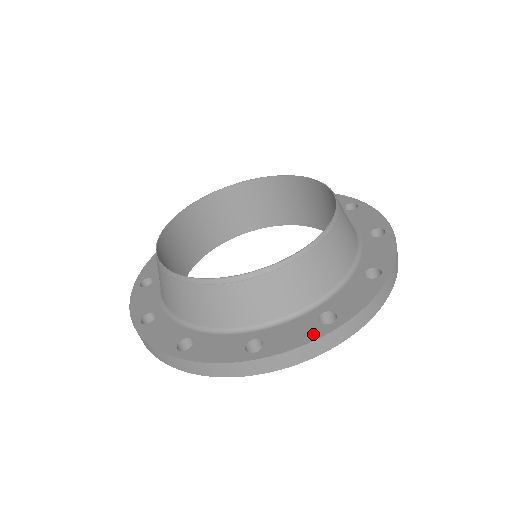
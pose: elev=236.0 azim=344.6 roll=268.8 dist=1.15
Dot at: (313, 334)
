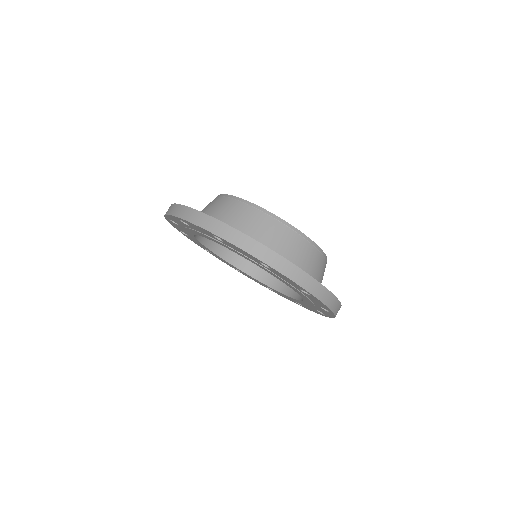
Dot at: occluded
